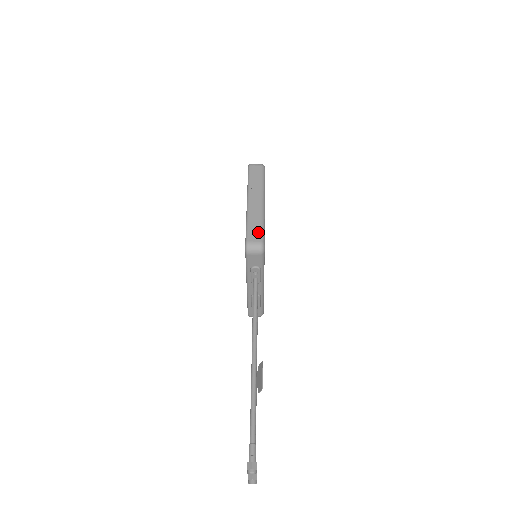
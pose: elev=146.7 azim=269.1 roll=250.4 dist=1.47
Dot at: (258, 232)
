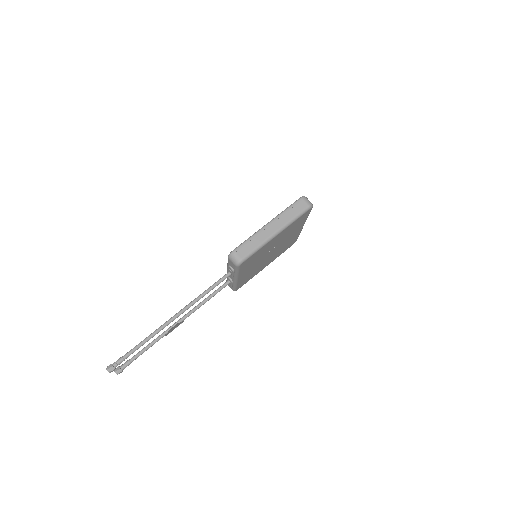
Dot at: (247, 251)
